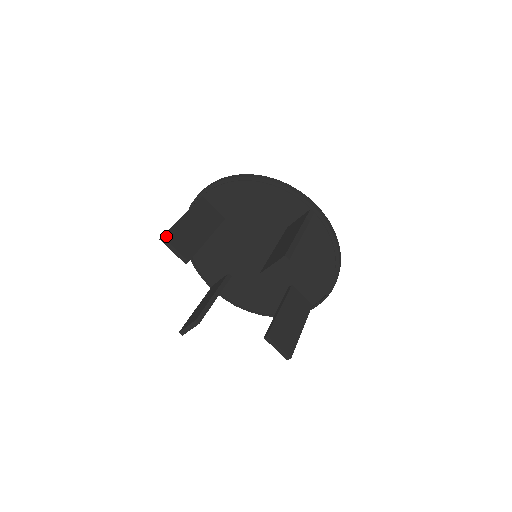
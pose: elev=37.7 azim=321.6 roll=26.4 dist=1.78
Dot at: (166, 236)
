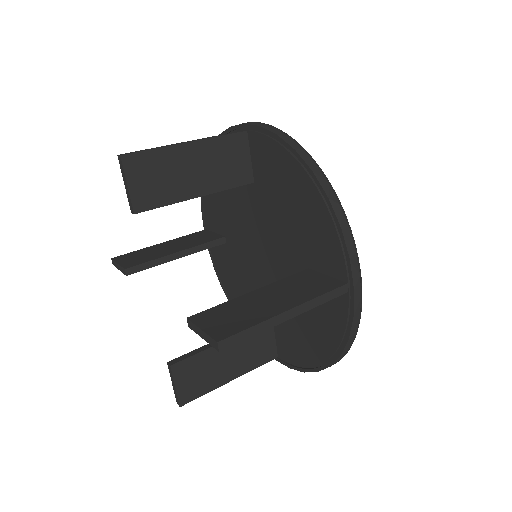
Dot at: (117, 258)
